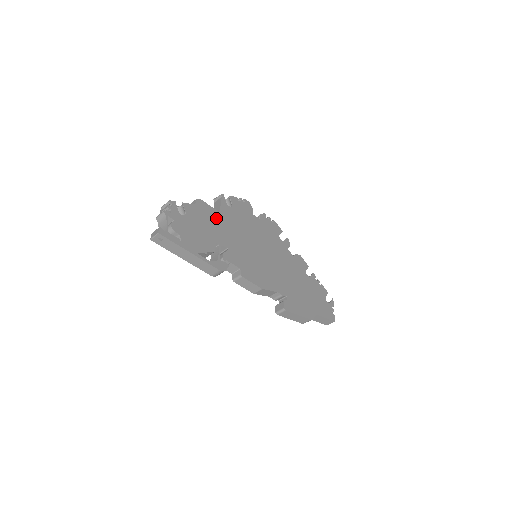
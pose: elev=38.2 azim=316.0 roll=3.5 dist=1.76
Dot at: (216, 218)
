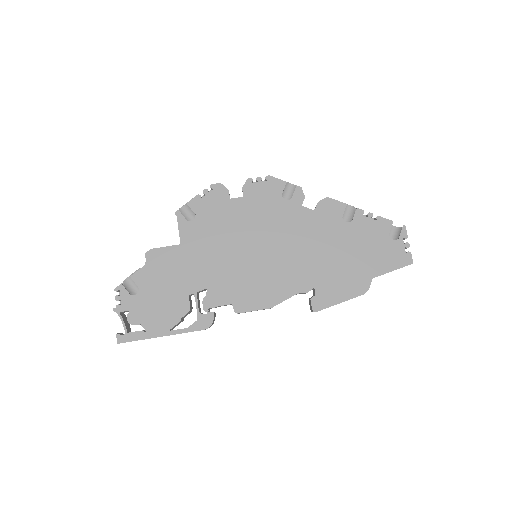
Dot at: (178, 258)
